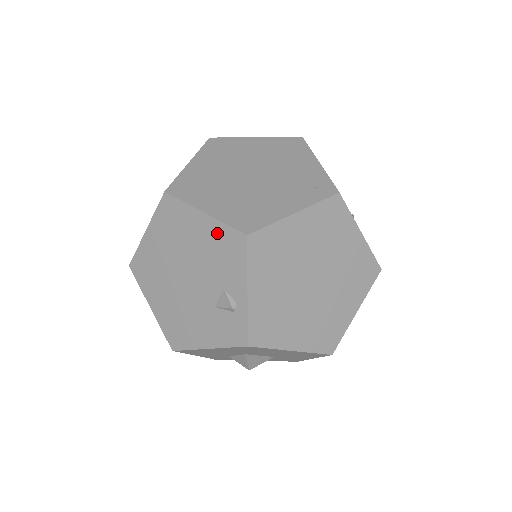
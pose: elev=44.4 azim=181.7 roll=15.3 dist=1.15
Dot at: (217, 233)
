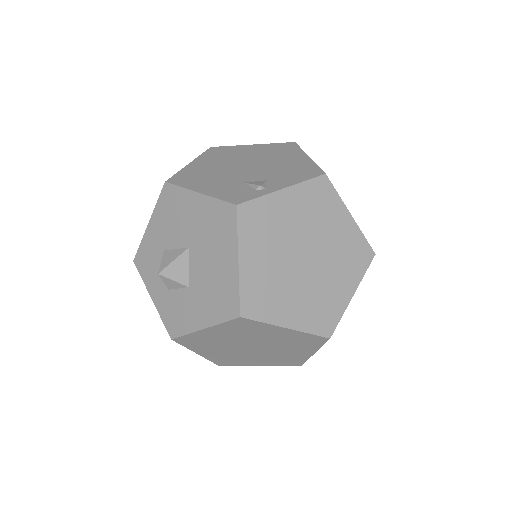
Dot at: (305, 165)
